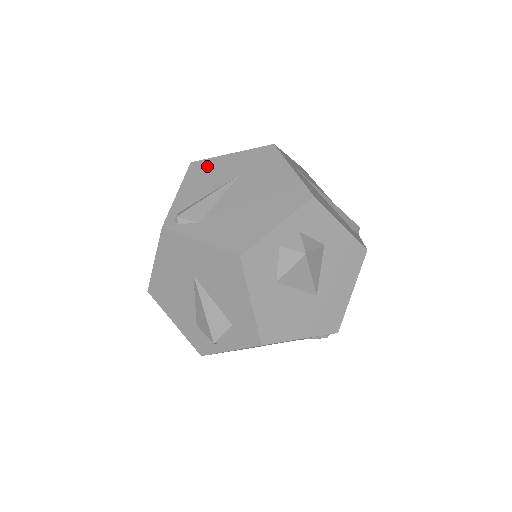
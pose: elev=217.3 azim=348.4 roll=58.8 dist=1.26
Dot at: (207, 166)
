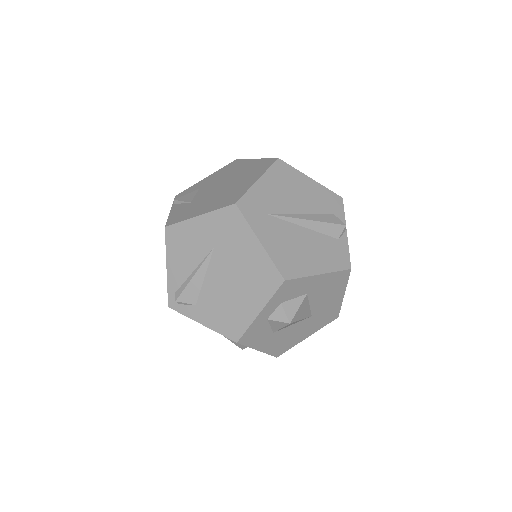
Dot at: (181, 234)
